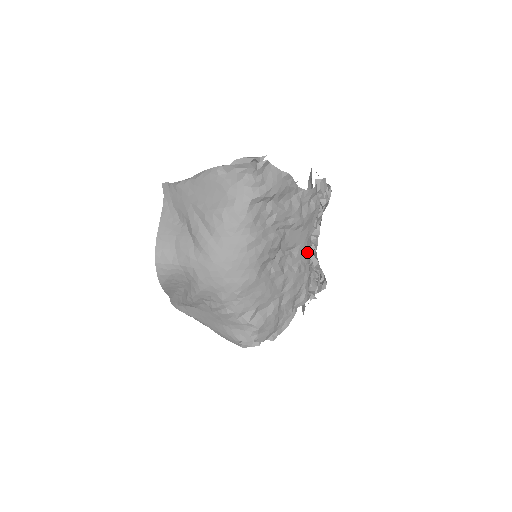
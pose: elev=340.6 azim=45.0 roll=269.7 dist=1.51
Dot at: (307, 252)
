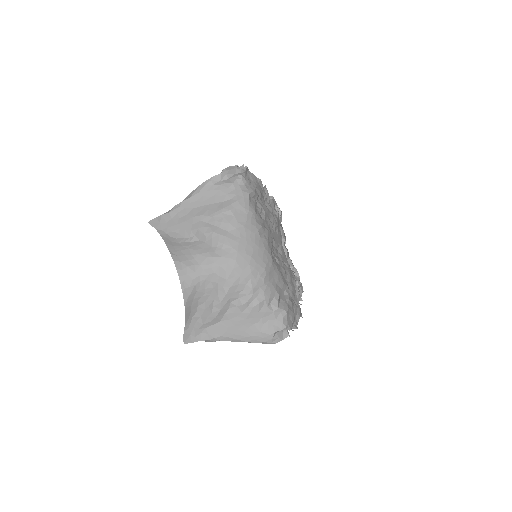
Dot at: occluded
